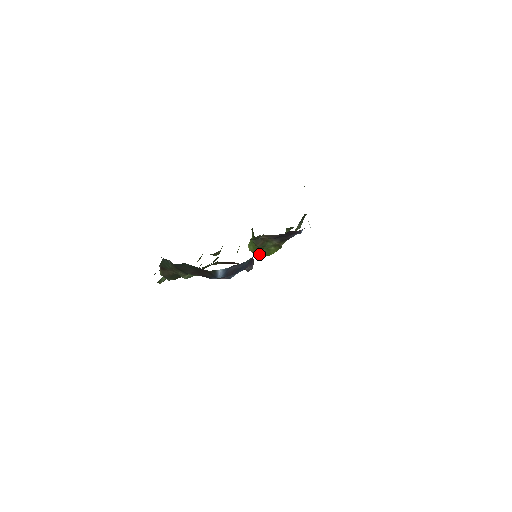
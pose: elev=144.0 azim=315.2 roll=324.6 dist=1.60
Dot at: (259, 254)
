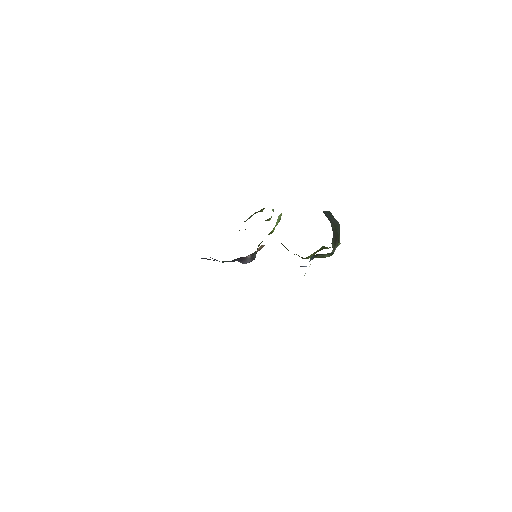
Dot at: occluded
